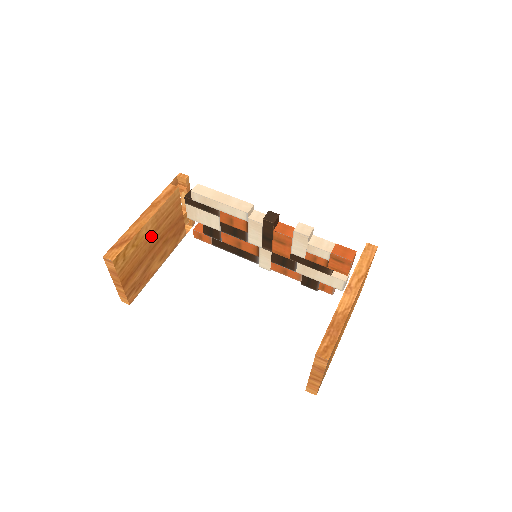
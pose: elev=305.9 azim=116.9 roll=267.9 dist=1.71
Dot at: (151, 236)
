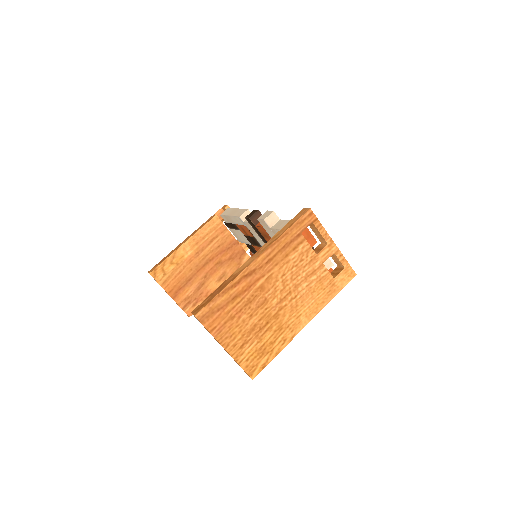
Dot at: (195, 257)
